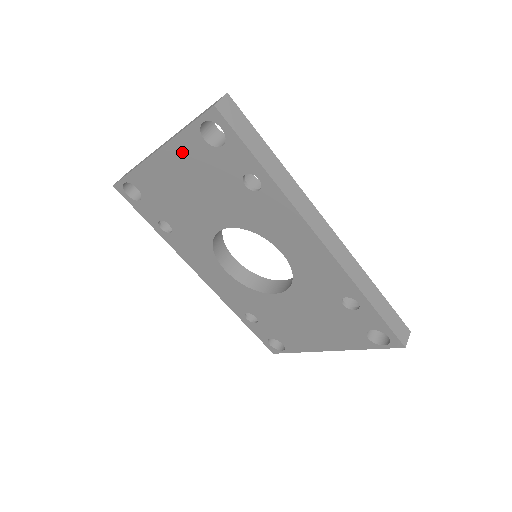
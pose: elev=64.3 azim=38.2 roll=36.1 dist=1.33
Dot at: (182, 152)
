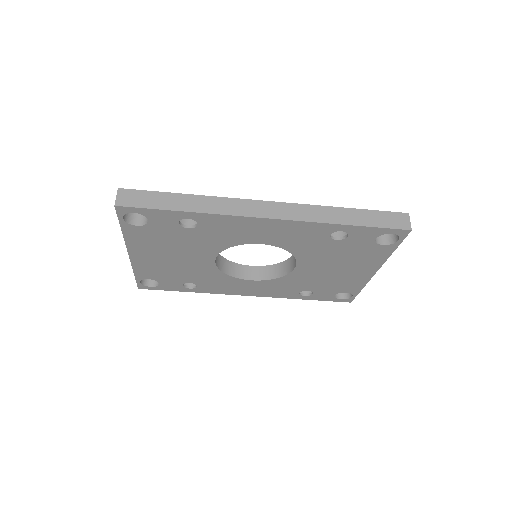
Dot at: (138, 242)
